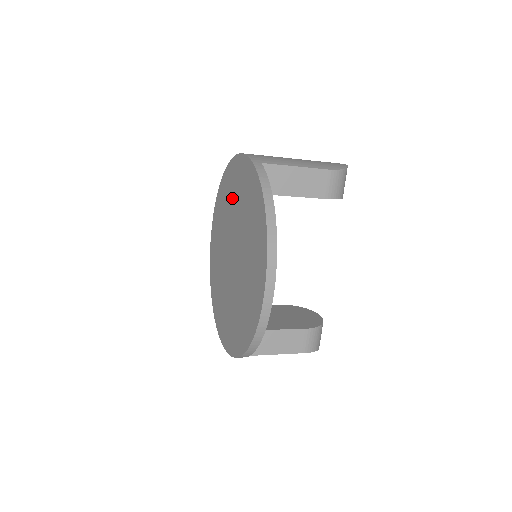
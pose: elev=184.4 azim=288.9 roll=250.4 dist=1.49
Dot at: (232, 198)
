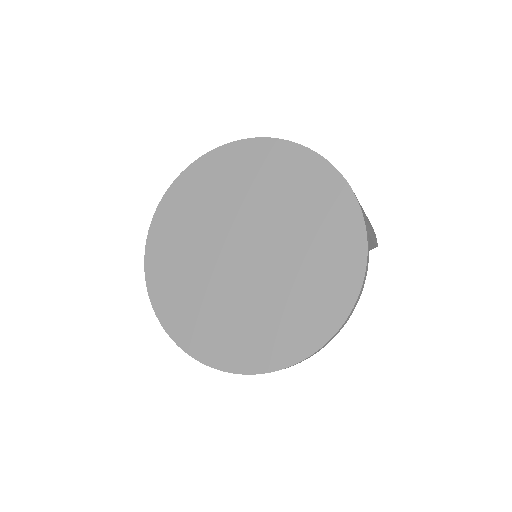
Dot at: (291, 198)
